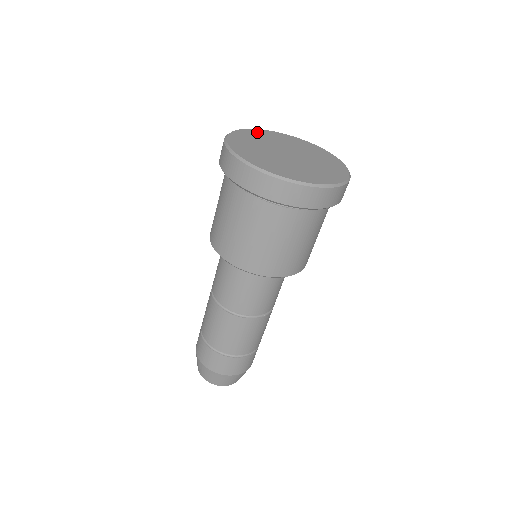
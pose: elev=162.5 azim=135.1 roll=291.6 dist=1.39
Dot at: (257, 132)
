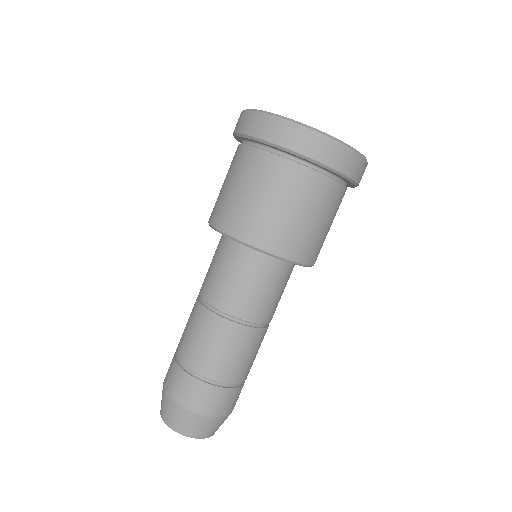
Dot at: occluded
